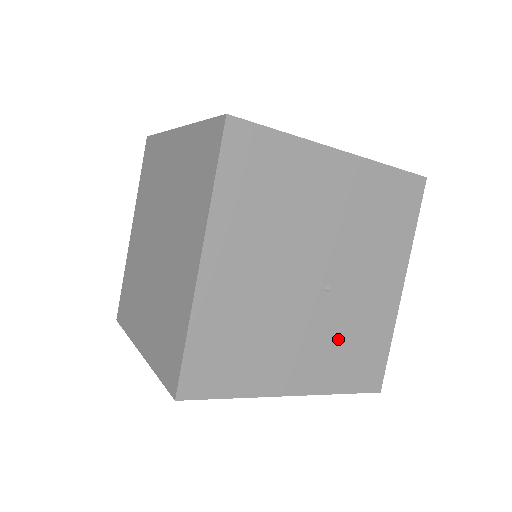
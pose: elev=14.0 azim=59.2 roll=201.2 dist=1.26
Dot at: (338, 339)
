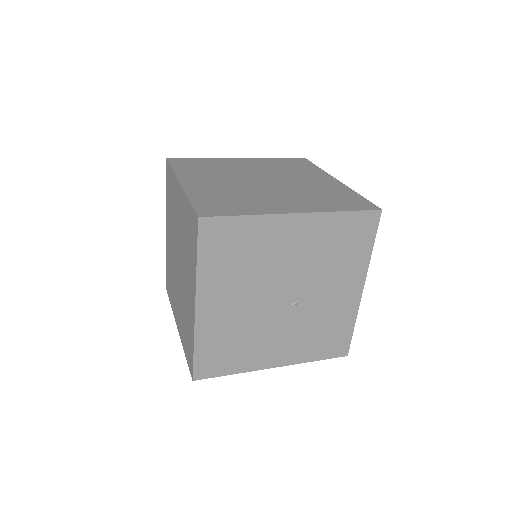
Dot at: (308, 331)
